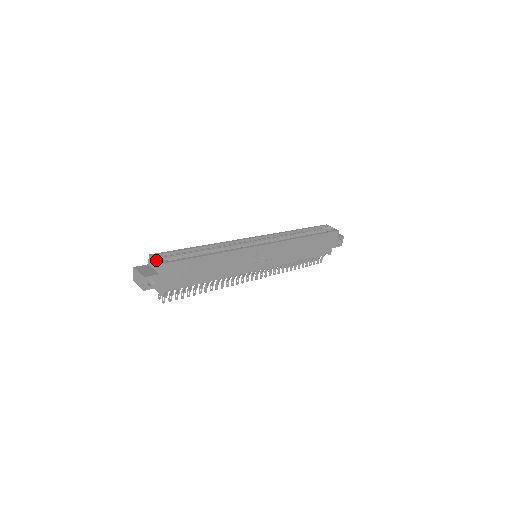
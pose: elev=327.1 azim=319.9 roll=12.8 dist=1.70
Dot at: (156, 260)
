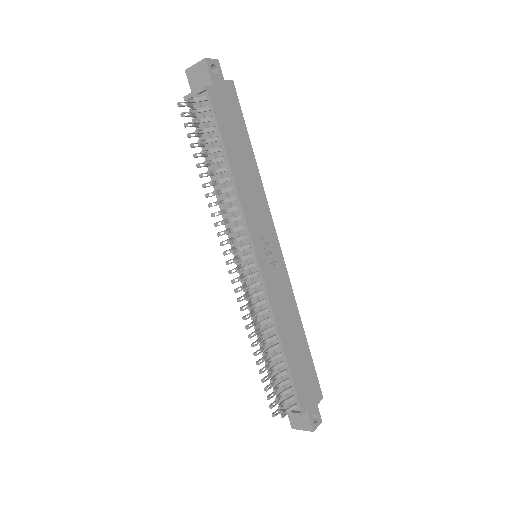
Dot at: occluded
